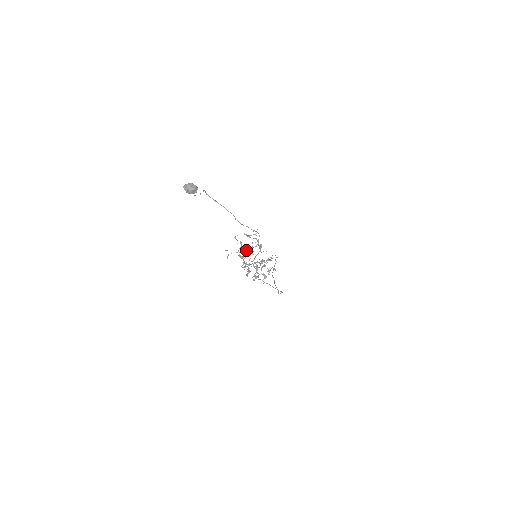
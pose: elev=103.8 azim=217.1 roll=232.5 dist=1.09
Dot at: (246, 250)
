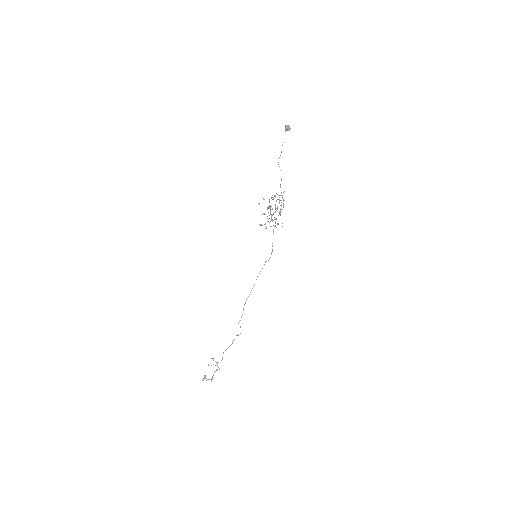
Dot at: (278, 195)
